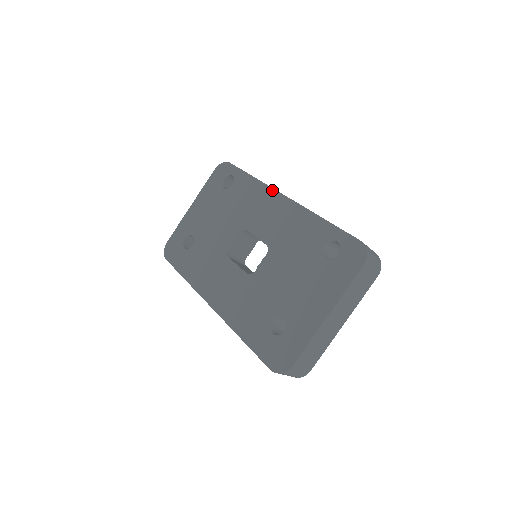
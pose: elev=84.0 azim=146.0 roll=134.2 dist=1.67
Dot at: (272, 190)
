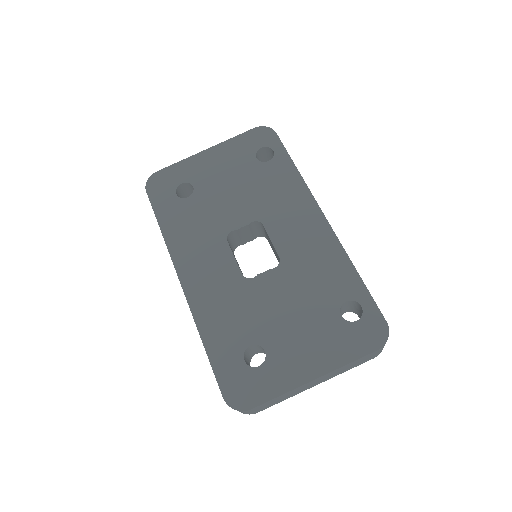
Dot at: (313, 200)
